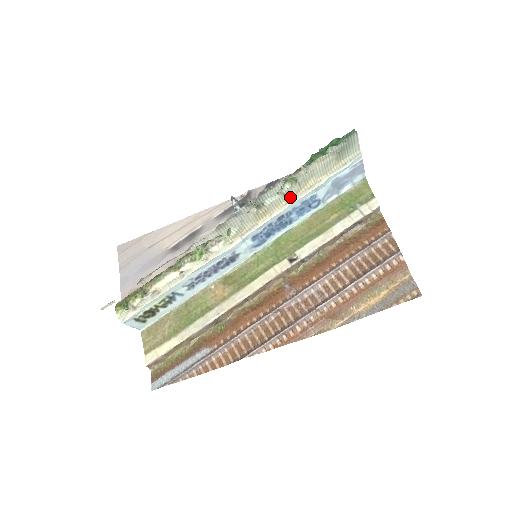
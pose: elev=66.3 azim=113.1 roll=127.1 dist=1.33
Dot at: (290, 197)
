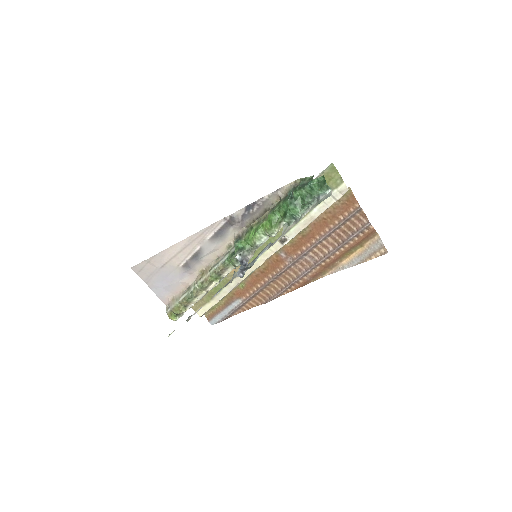
Dot at: occluded
